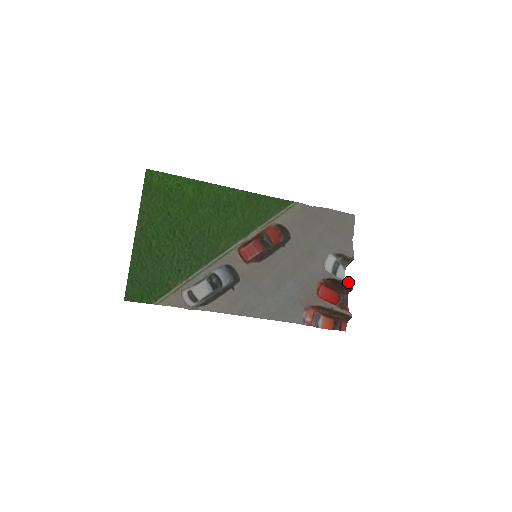
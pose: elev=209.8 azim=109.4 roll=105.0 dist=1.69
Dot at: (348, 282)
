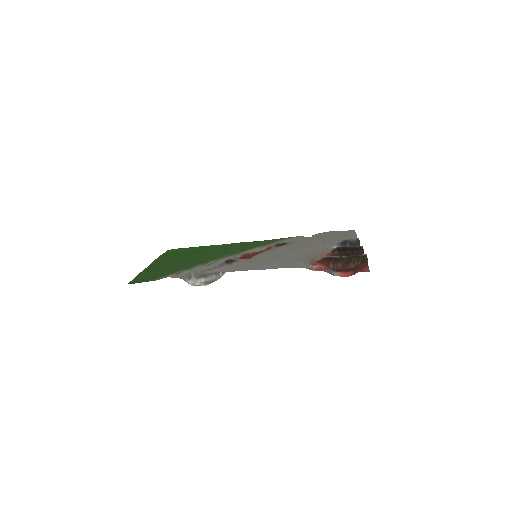
Dot at: (356, 246)
